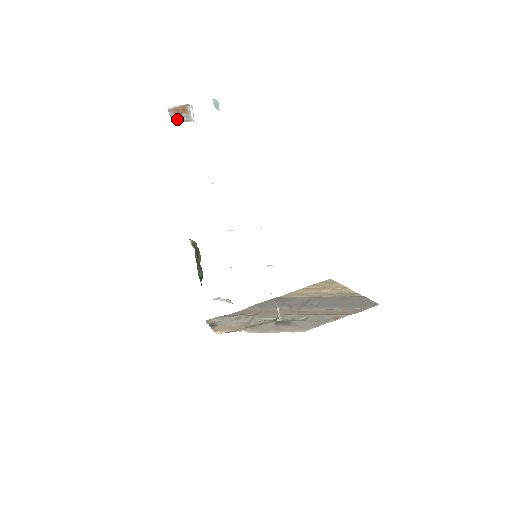
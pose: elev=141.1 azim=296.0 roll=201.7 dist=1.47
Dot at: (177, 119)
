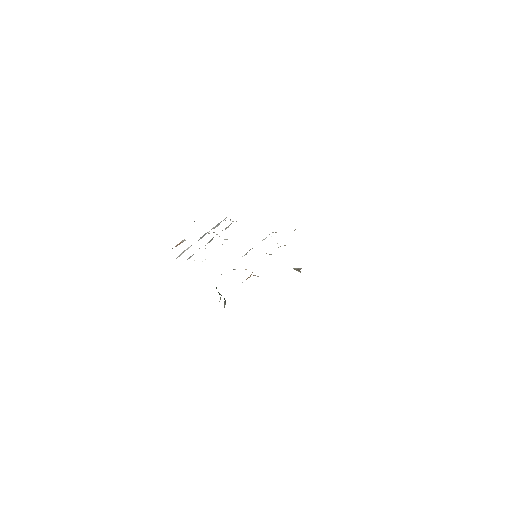
Dot at: occluded
